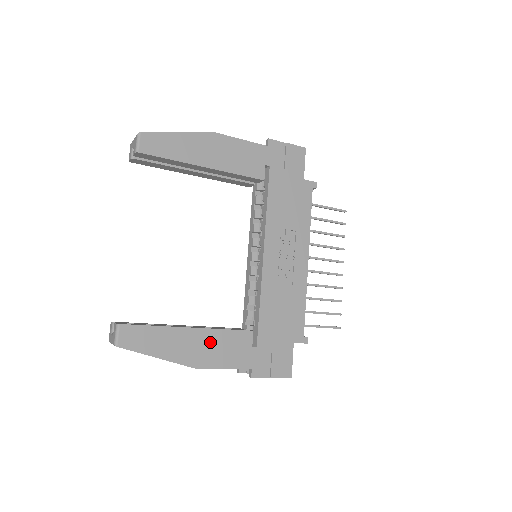
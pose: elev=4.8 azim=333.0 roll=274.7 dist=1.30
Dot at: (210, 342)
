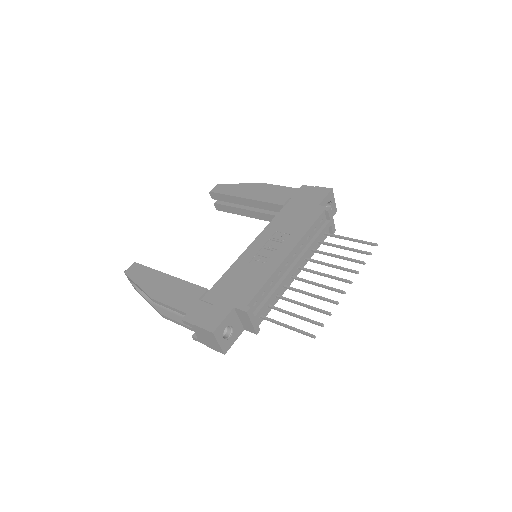
Dot at: (173, 286)
